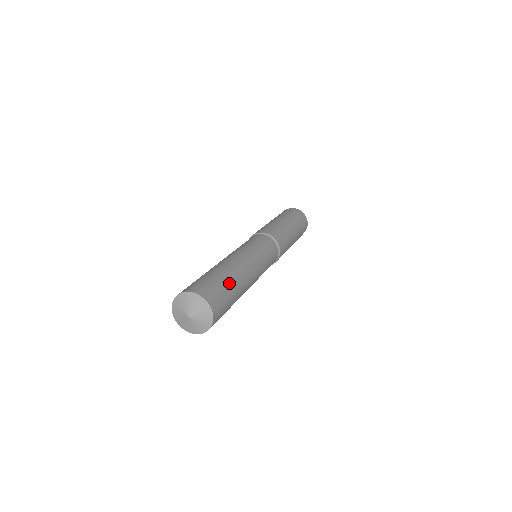
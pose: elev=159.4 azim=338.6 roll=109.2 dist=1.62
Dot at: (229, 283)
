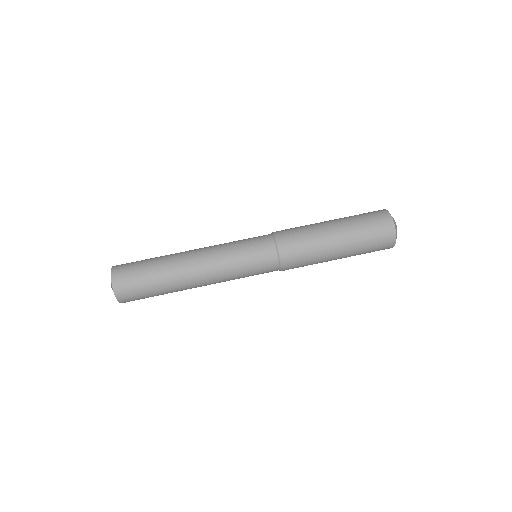
Dot at: (154, 275)
